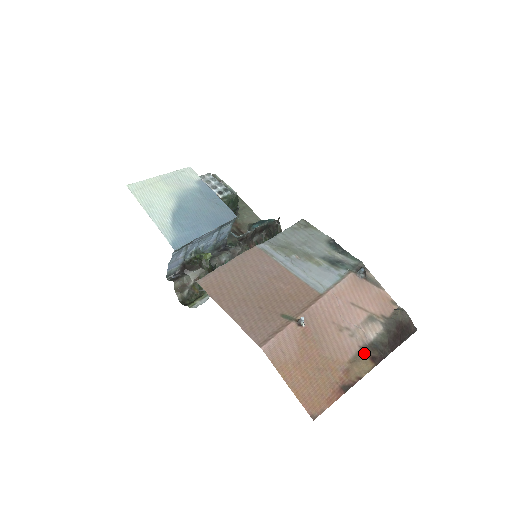
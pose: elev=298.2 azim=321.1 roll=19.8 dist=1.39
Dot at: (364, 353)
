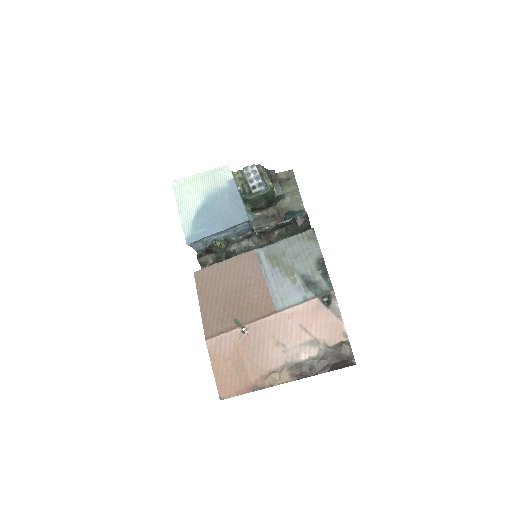
Dot at: (287, 368)
